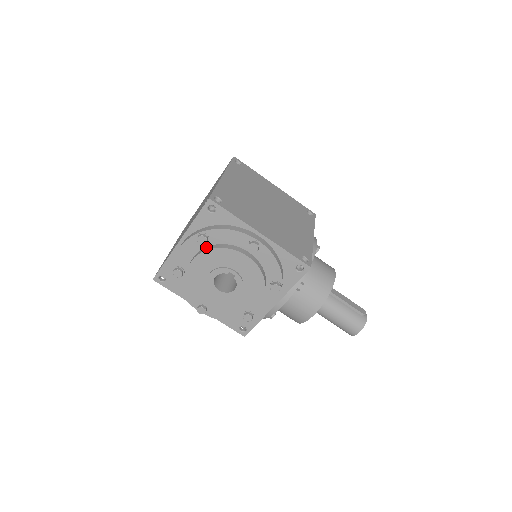
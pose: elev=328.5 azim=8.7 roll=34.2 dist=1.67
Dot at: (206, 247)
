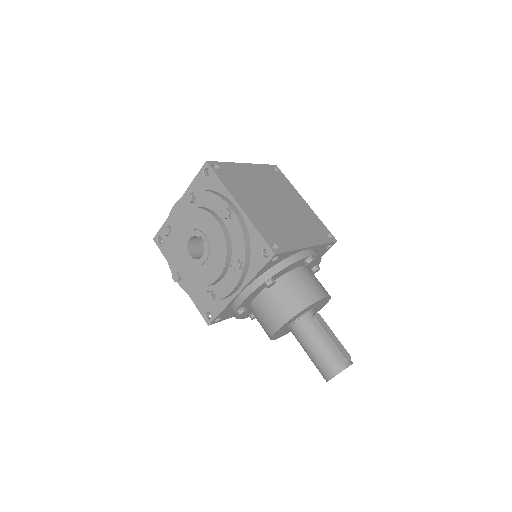
Dot at: occluded
